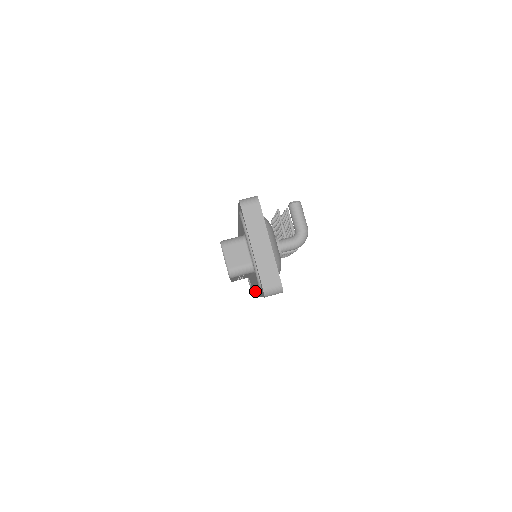
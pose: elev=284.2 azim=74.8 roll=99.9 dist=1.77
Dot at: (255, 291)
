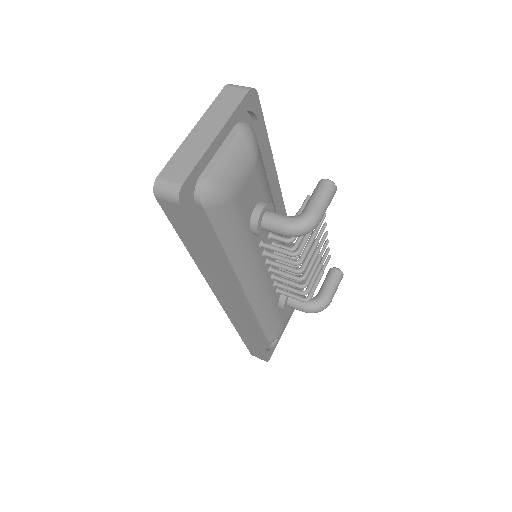
Dot at: occluded
